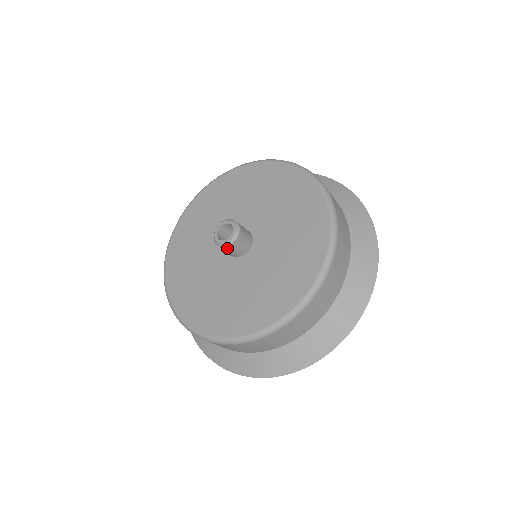
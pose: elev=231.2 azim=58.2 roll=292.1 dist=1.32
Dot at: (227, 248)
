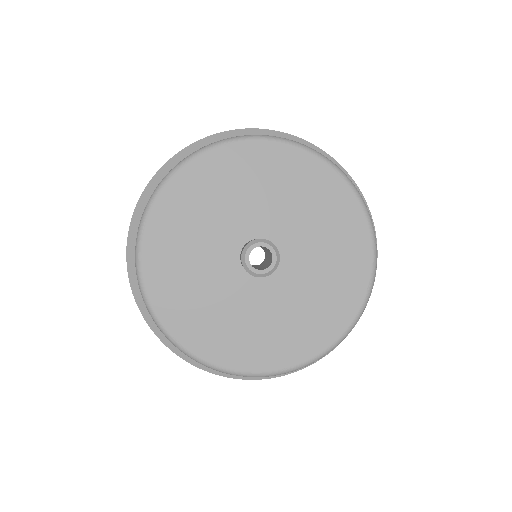
Dot at: (254, 276)
